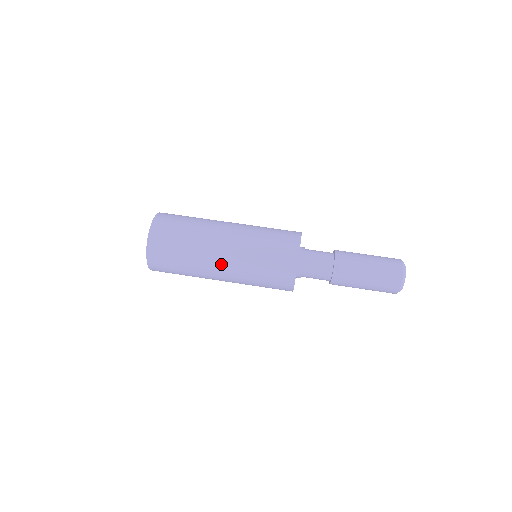
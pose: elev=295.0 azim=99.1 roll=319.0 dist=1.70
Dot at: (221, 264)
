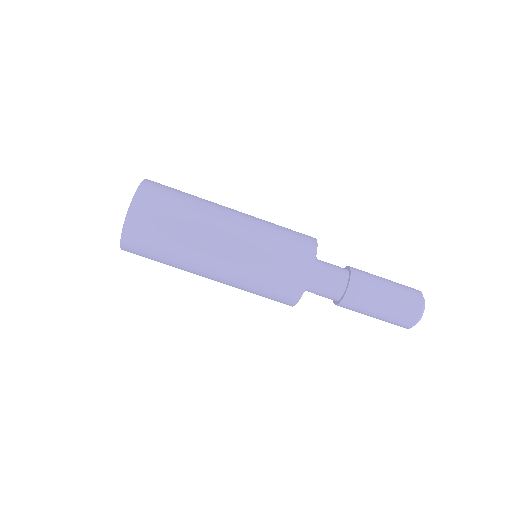
Dot at: (212, 272)
